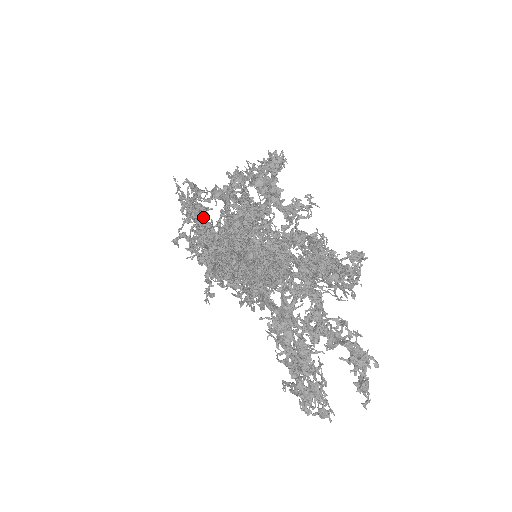
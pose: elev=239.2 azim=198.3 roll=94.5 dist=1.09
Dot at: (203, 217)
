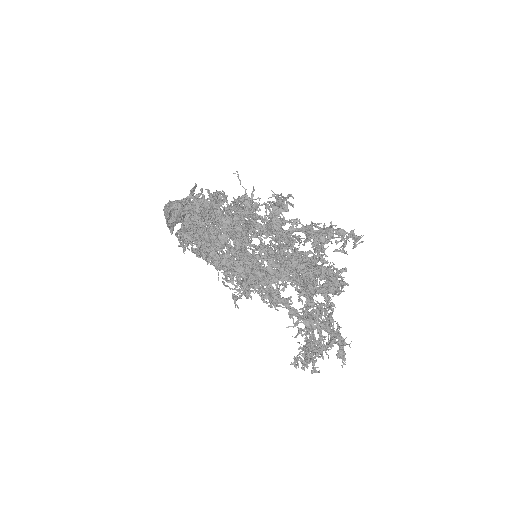
Dot at: occluded
